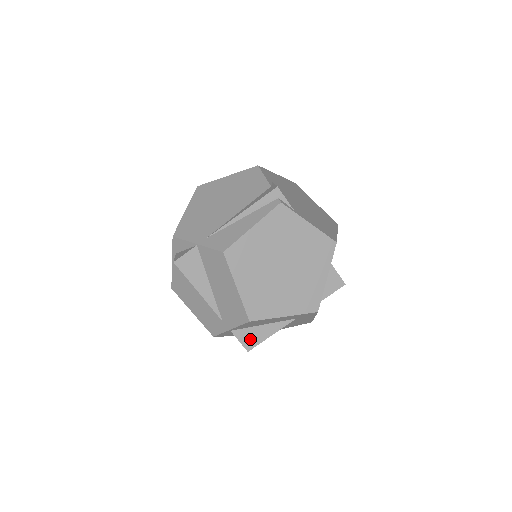
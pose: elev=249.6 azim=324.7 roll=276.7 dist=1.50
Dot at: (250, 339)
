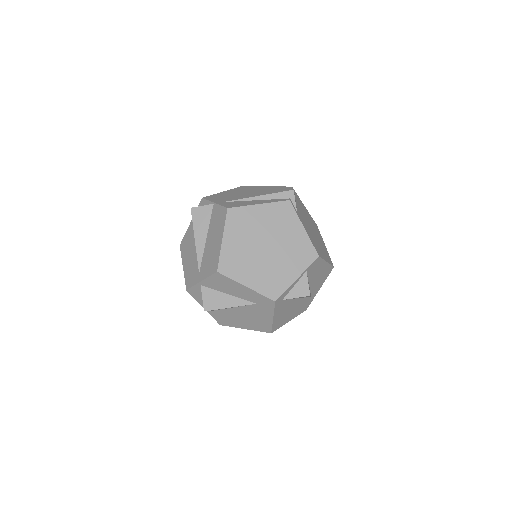
Dot at: (212, 301)
